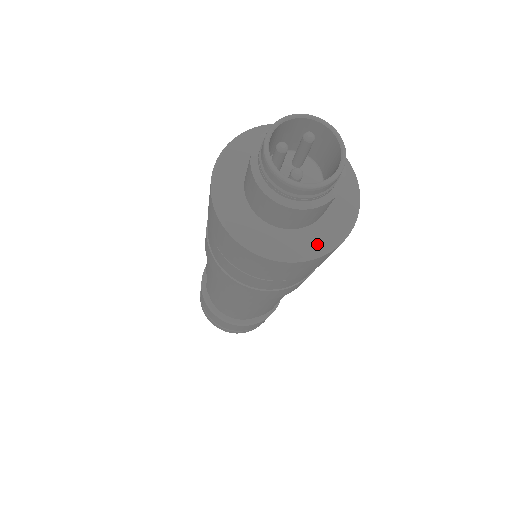
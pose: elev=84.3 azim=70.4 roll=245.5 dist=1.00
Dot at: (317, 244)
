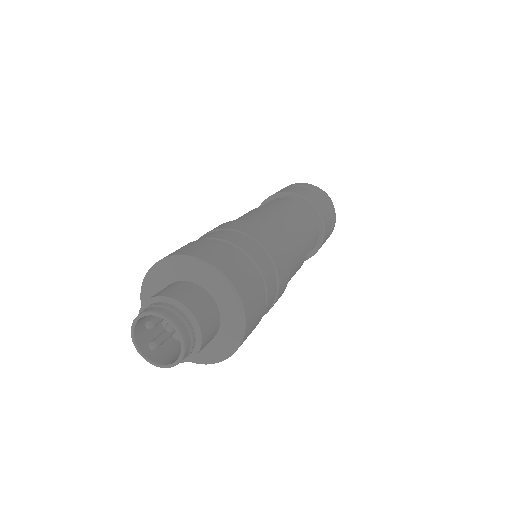
Dot at: (194, 357)
